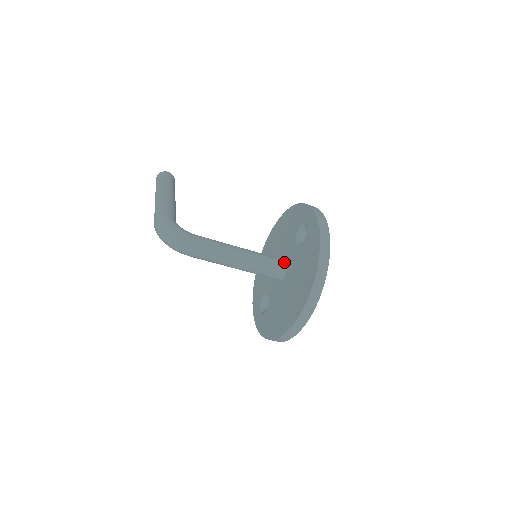
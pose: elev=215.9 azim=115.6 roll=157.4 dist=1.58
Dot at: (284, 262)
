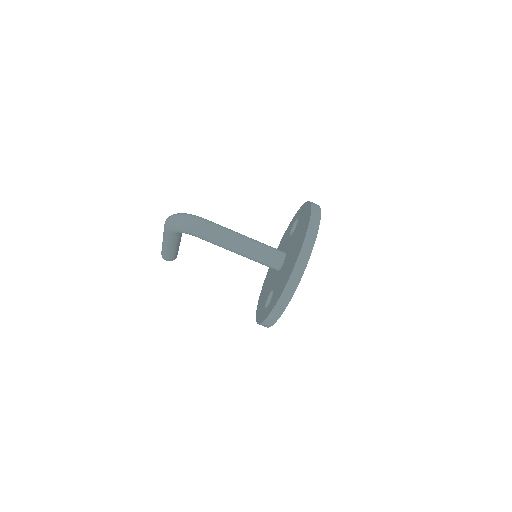
Dot at: occluded
